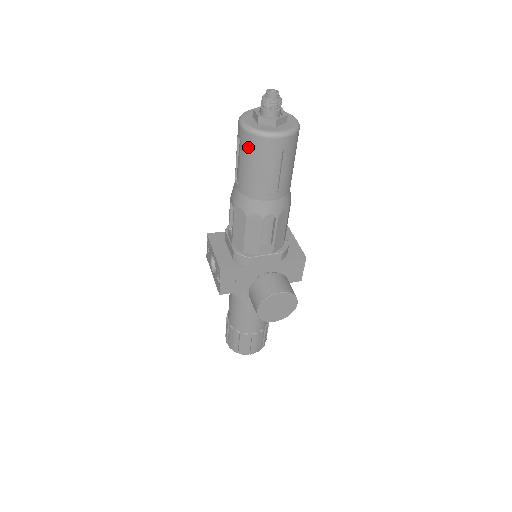
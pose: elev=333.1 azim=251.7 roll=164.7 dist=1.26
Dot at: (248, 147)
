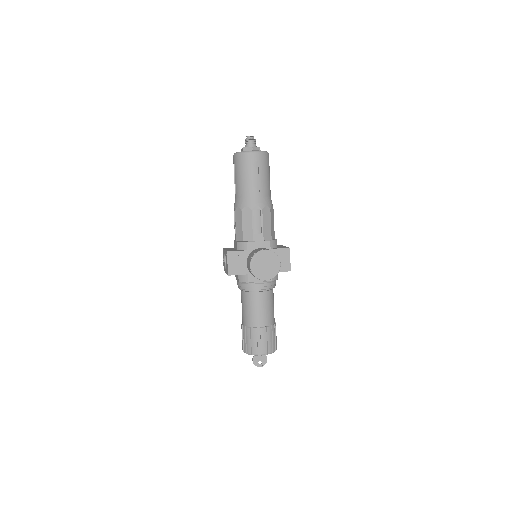
Dot at: (238, 163)
